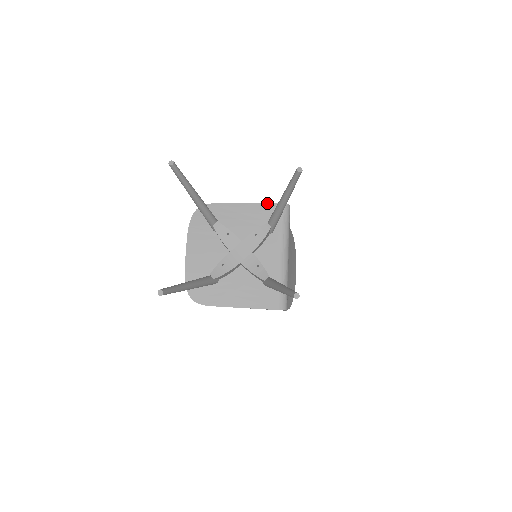
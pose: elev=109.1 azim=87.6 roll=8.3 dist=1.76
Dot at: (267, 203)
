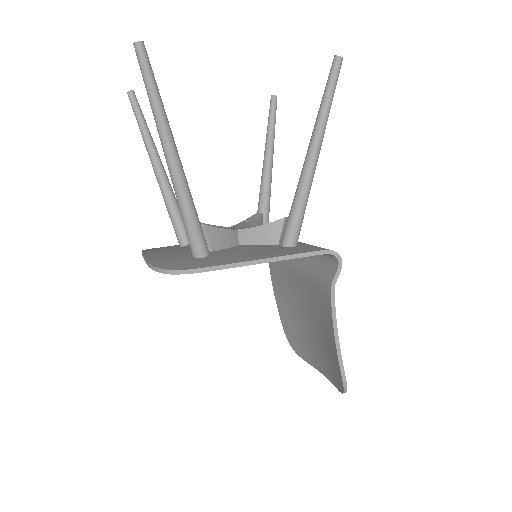
Dot at: occluded
